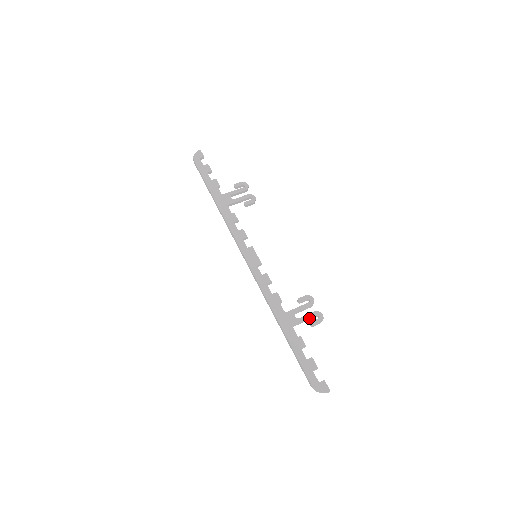
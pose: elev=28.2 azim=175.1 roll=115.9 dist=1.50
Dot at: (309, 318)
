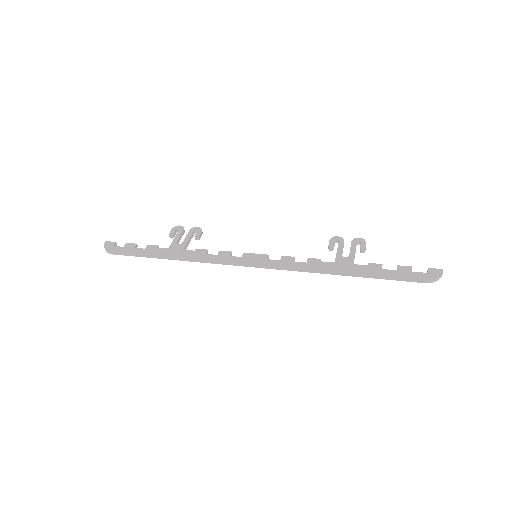
Dot at: (355, 248)
